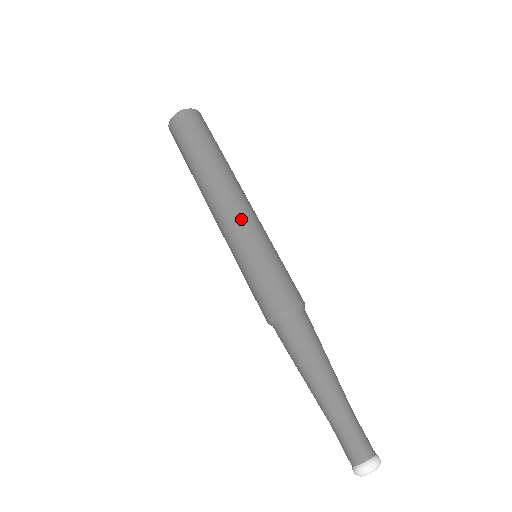
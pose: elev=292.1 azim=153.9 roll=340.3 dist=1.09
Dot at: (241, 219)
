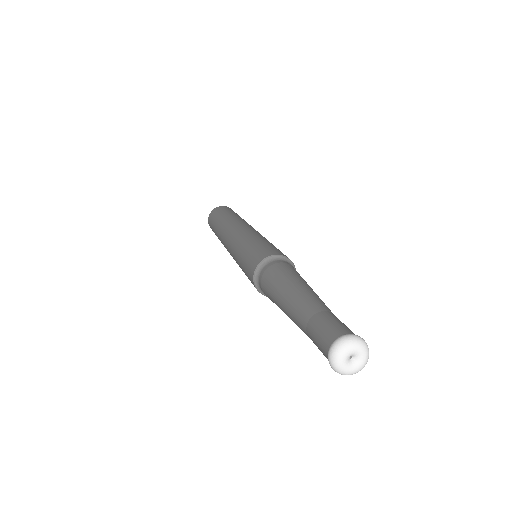
Dot at: occluded
